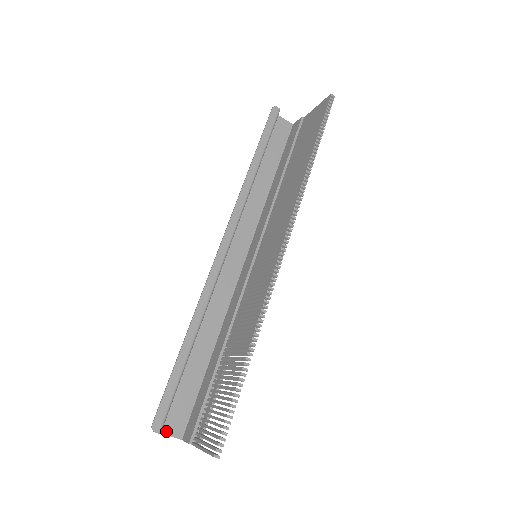
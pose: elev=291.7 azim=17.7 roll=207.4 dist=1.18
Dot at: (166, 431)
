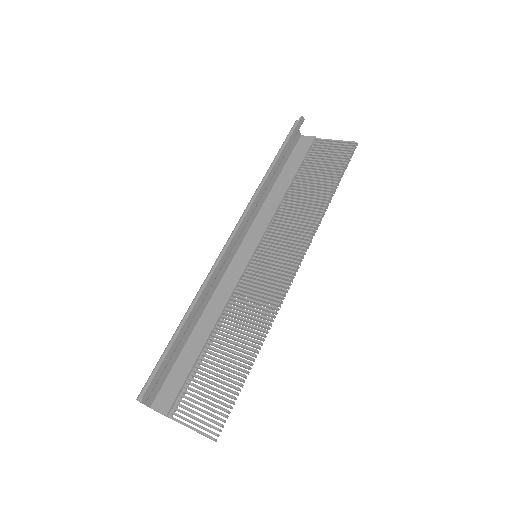
Dot at: occluded
